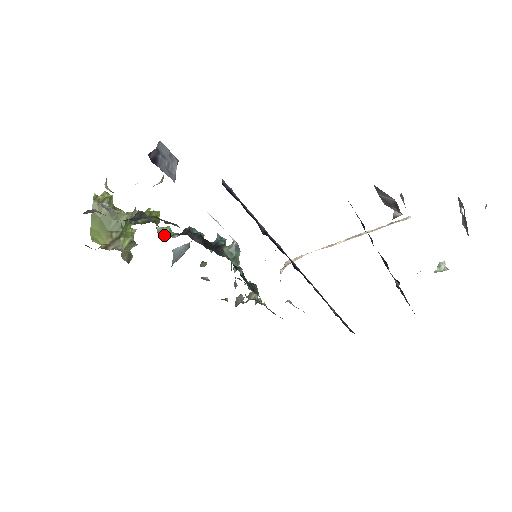
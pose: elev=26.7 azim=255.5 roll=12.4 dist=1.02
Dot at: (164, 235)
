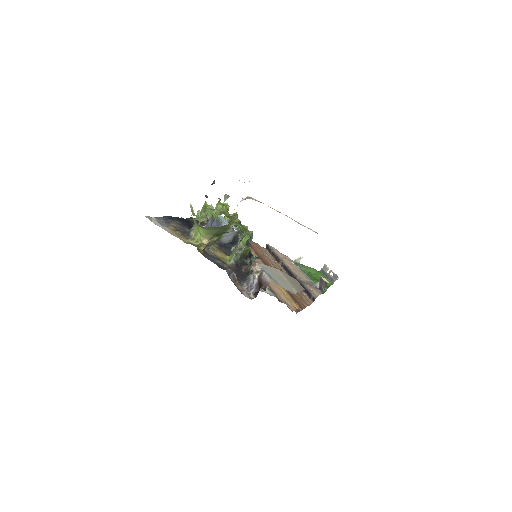
Dot at: occluded
